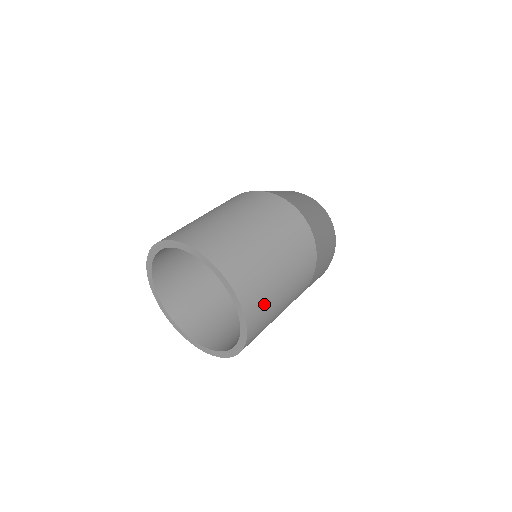
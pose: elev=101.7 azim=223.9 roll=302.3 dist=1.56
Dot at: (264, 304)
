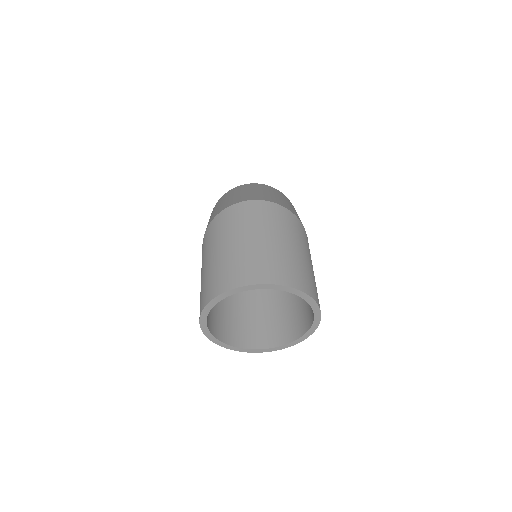
Dot at: (305, 275)
